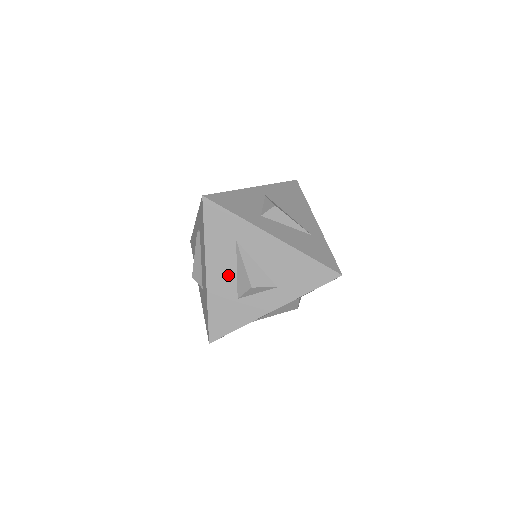
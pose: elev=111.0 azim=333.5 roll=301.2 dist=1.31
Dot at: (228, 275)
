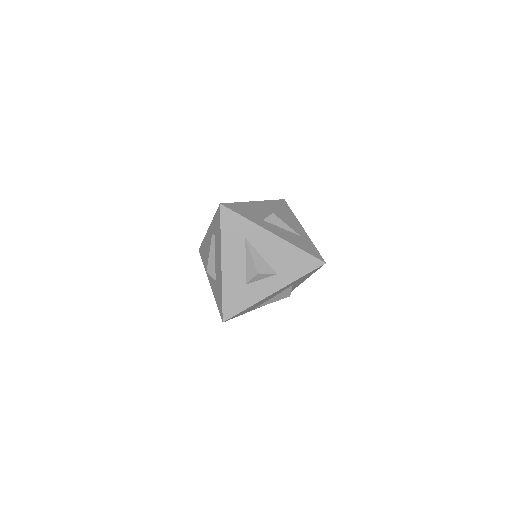
Dot at: (239, 265)
